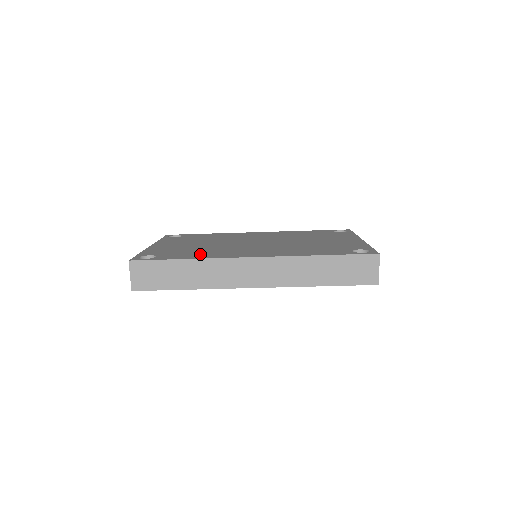
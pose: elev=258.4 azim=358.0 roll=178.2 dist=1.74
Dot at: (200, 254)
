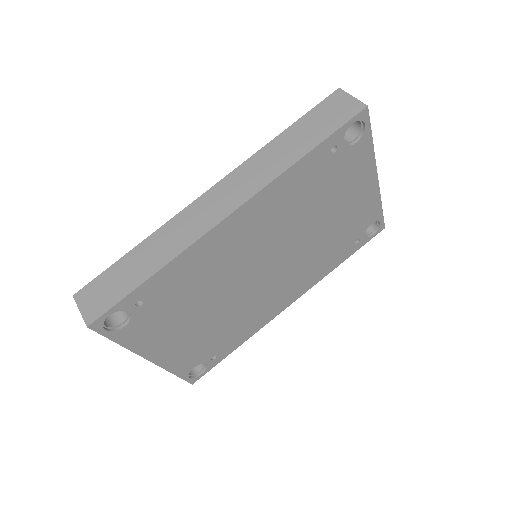
Dot at: occluded
